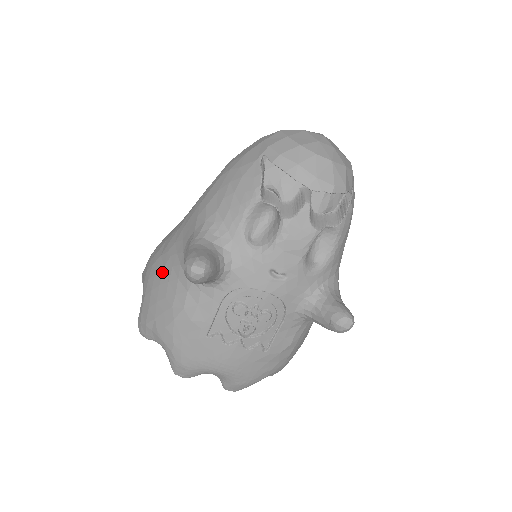
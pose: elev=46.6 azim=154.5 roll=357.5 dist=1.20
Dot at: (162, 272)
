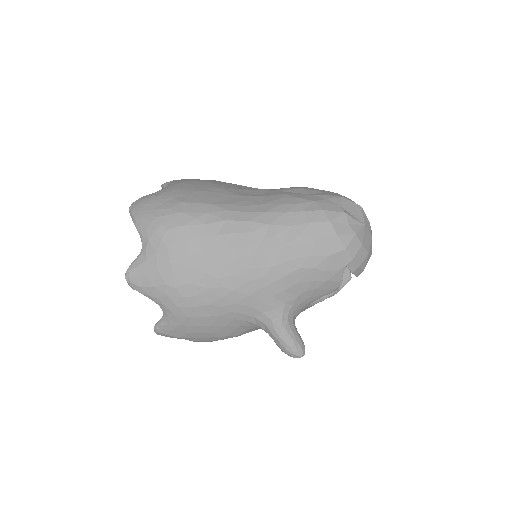
Dot at: (216, 319)
